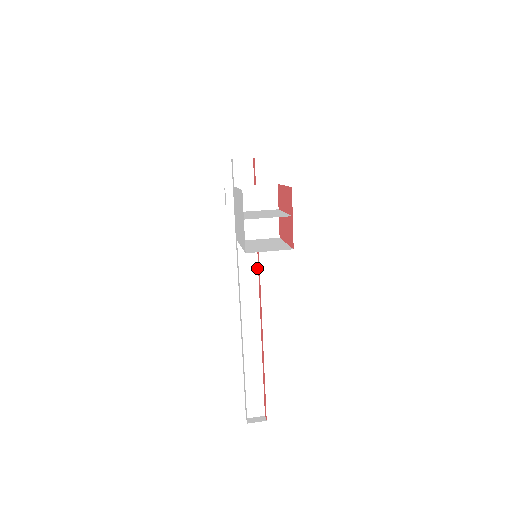
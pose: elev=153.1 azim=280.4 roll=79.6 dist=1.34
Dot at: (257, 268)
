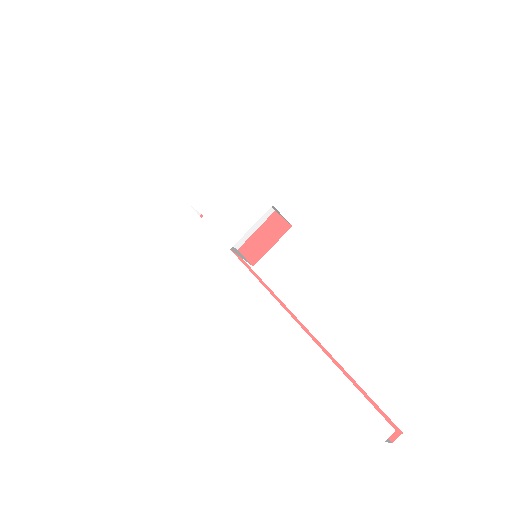
Dot at: occluded
